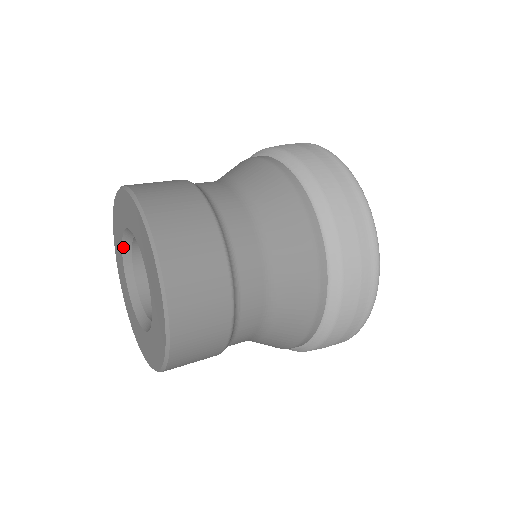
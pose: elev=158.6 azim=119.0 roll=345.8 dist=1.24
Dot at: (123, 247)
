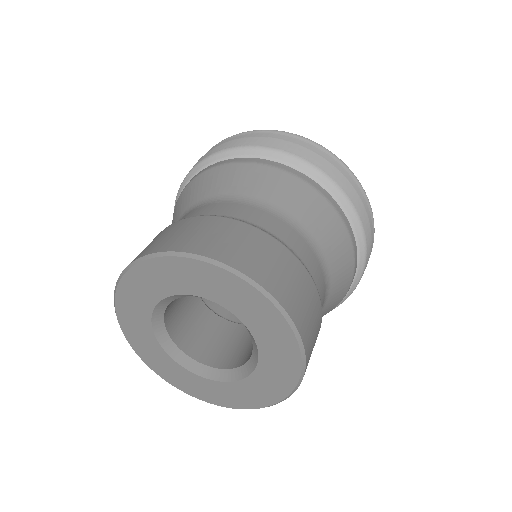
Dot at: (184, 295)
